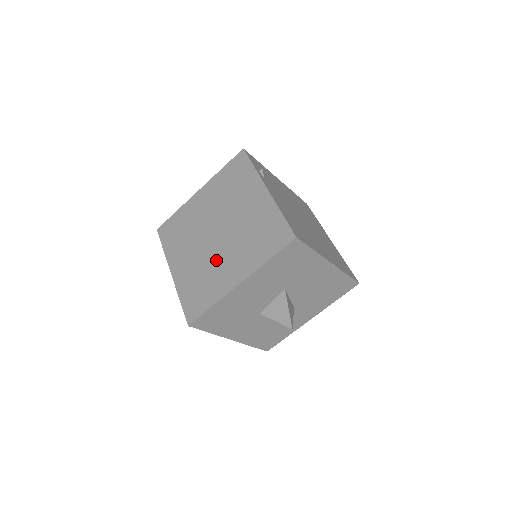
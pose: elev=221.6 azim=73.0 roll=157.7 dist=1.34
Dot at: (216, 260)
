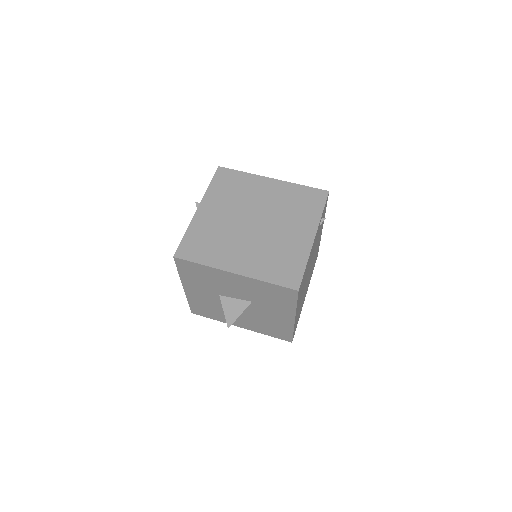
Dot at: (236, 239)
